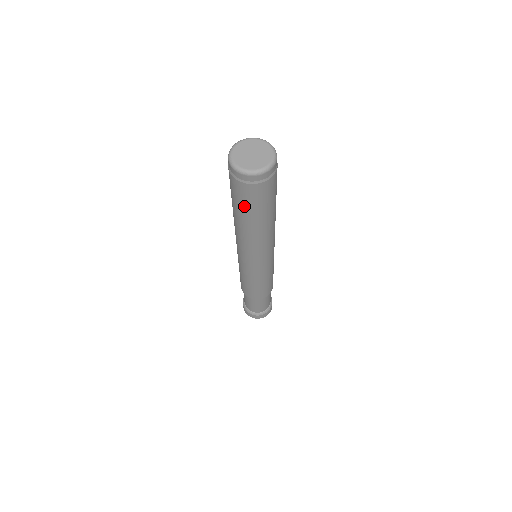
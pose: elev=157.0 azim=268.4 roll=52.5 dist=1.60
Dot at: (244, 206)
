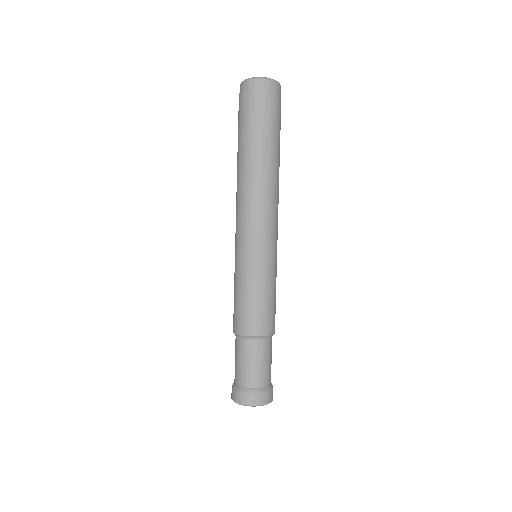
Dot at: (263, 125)
